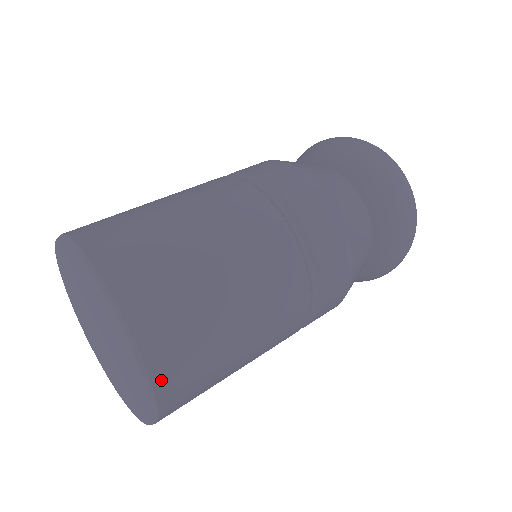
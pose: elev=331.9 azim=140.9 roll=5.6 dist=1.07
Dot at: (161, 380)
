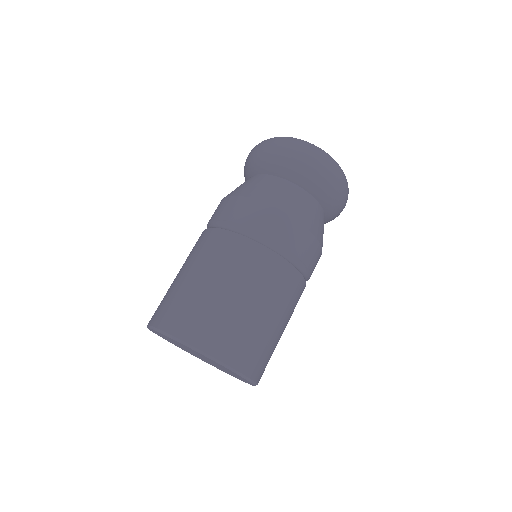
Dot at: (174, 330)
